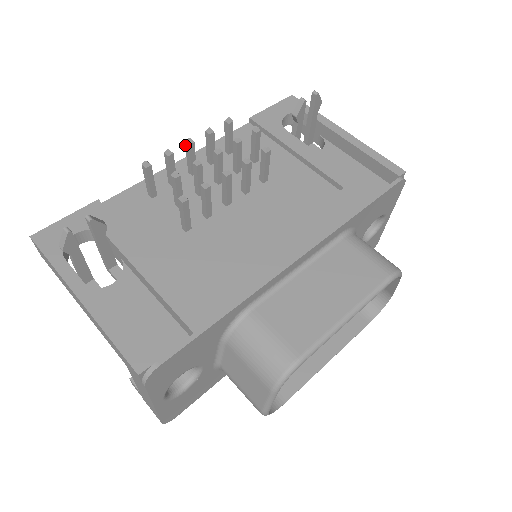
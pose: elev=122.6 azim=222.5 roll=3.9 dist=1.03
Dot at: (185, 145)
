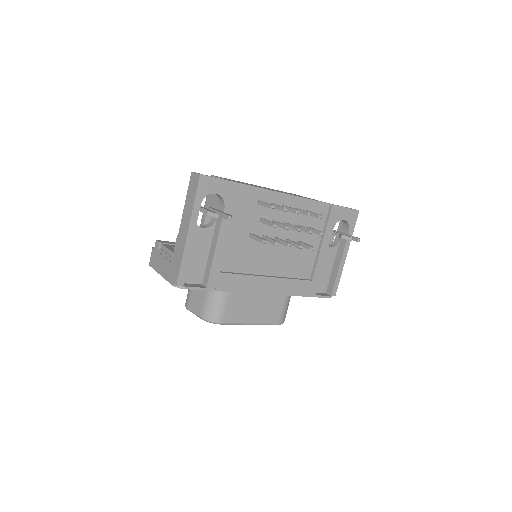
Dot at: (295, 209)
